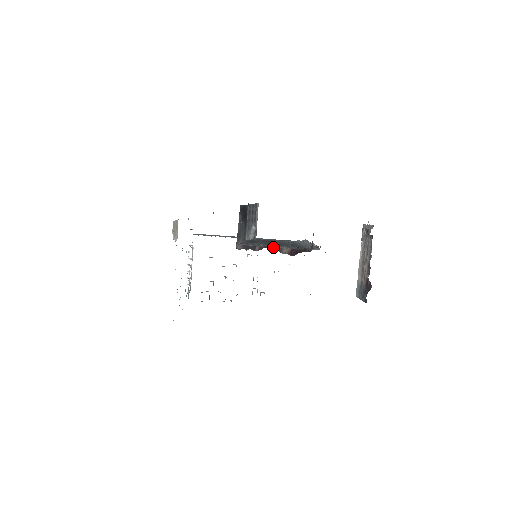
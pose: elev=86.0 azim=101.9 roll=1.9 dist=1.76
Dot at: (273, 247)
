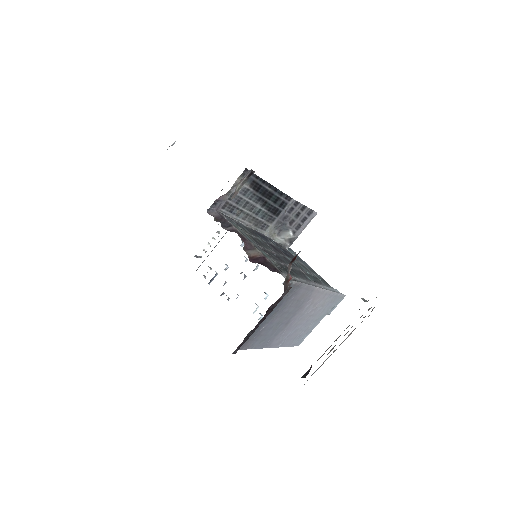
Dot at: (246, 240)
